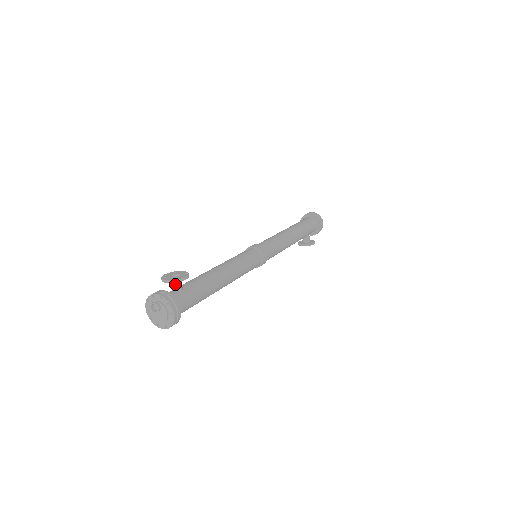
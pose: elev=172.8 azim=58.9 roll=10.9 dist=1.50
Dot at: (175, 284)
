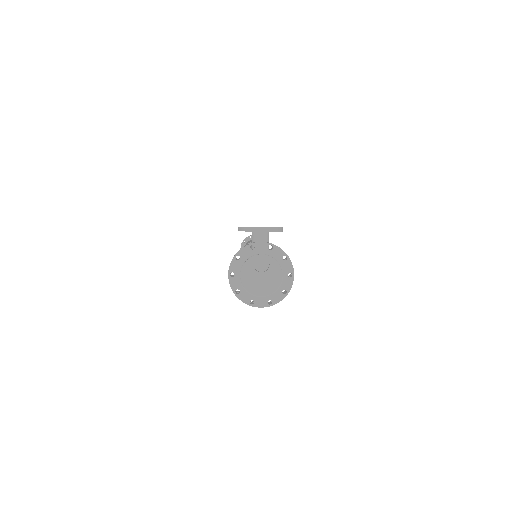
Dot at: (265, 239)
